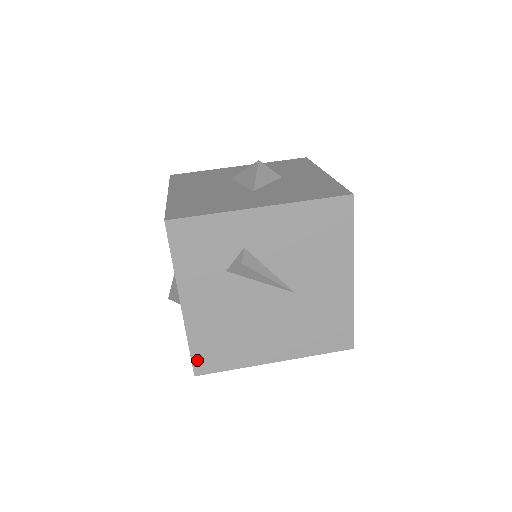
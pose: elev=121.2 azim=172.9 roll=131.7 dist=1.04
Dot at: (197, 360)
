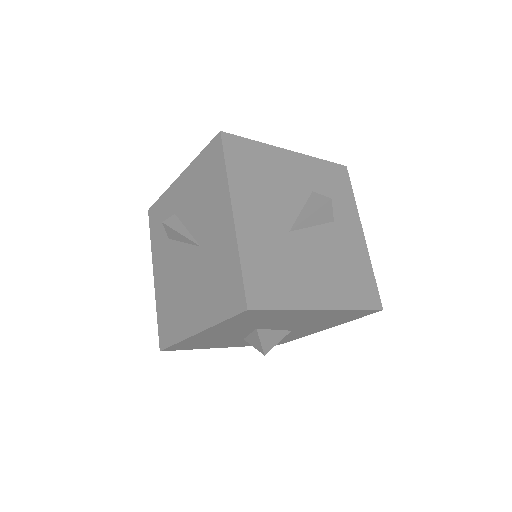
Dot at: (161, 332)
